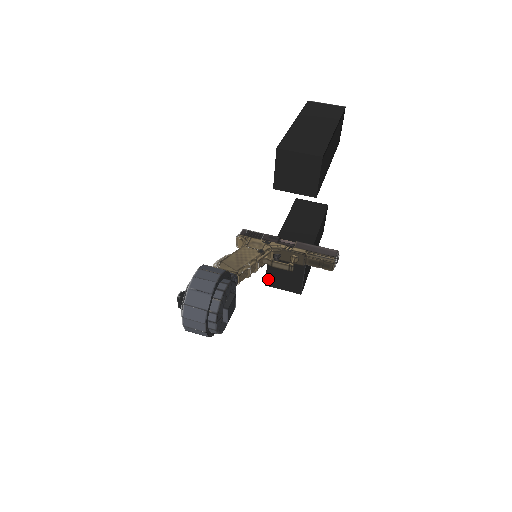
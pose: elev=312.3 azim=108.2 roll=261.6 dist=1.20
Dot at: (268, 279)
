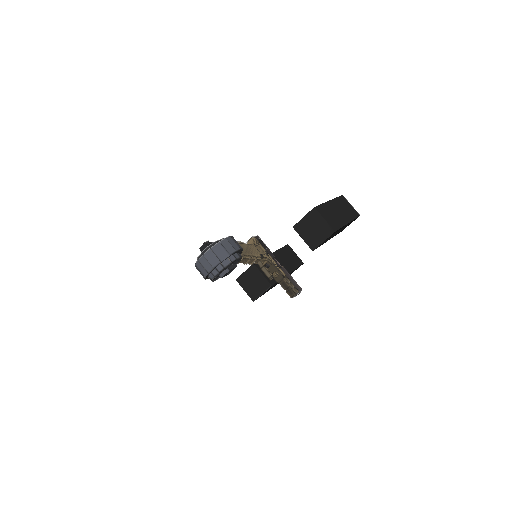
Dot at: (241, 277)
